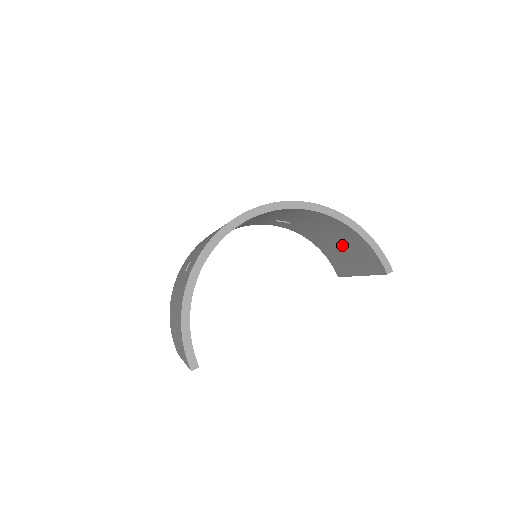
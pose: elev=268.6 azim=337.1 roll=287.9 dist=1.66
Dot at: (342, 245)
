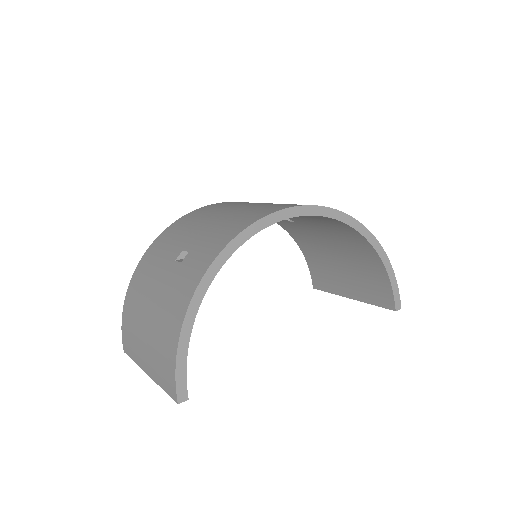
Dot at: (344, 262)
